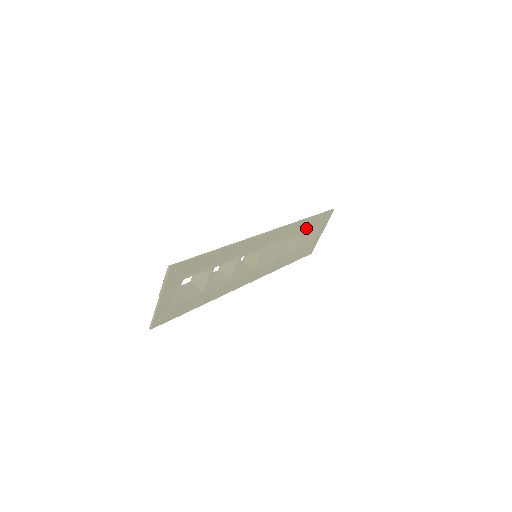
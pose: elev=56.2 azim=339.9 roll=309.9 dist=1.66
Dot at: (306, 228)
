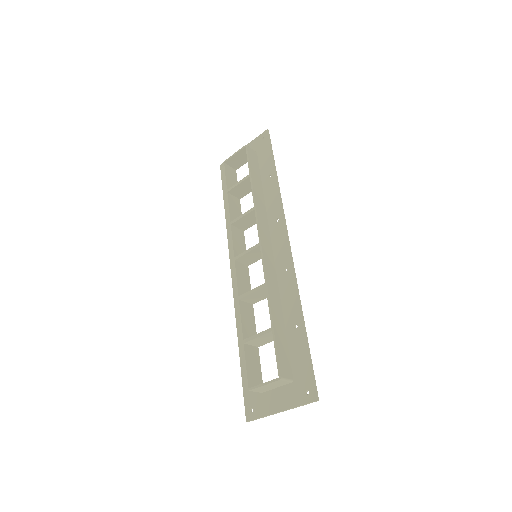
Dot at: (264, 178)
